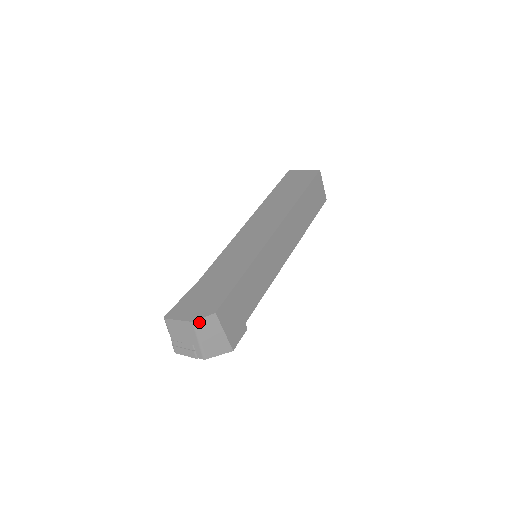
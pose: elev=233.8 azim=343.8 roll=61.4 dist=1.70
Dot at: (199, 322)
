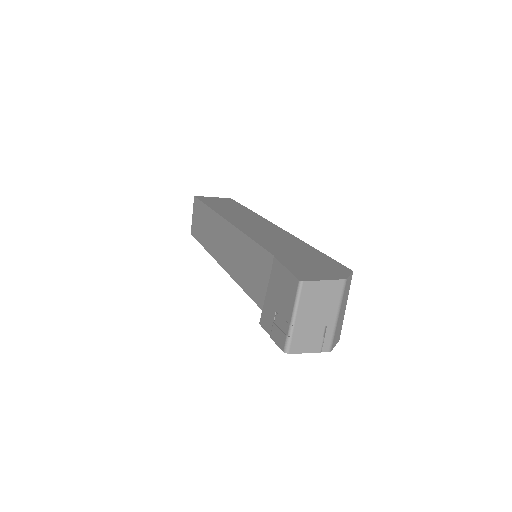
Dot at: (347, 281)
